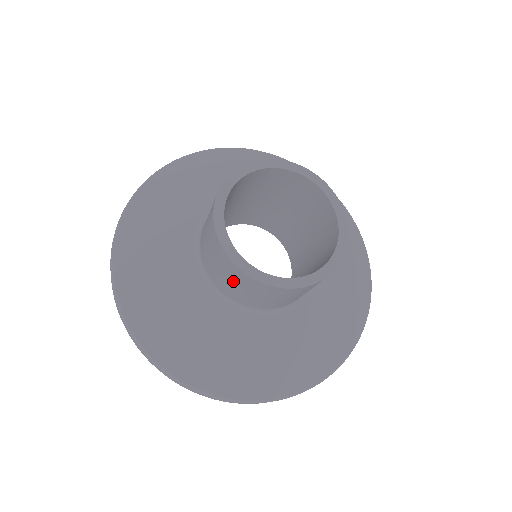
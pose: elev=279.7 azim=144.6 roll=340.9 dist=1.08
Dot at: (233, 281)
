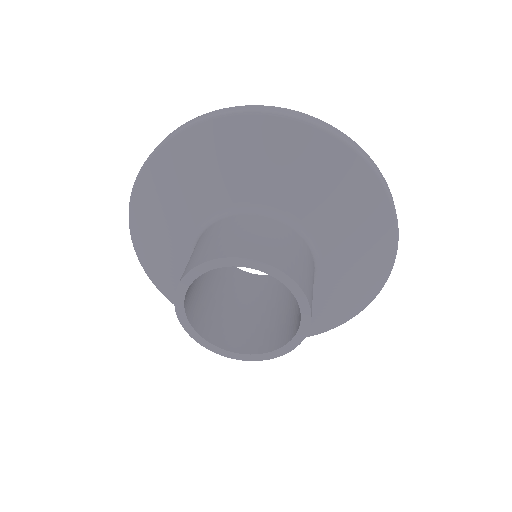
Dot at: occluded
